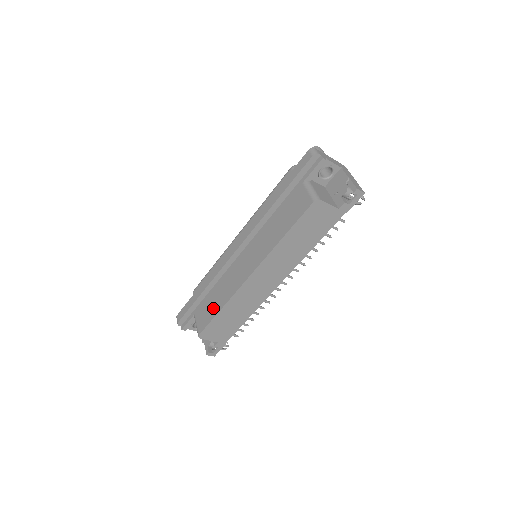
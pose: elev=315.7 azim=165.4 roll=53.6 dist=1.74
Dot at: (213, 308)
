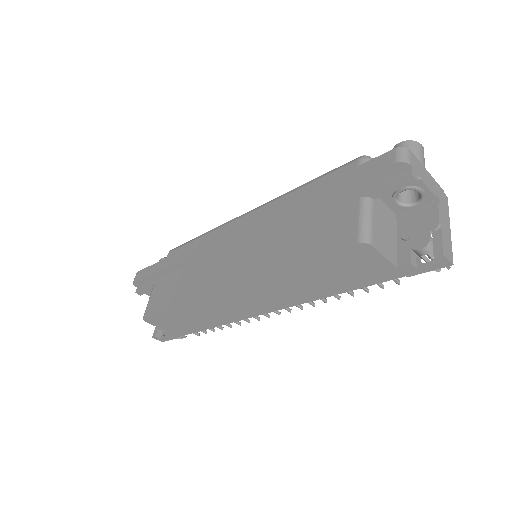
Dot at: (171, 296)
